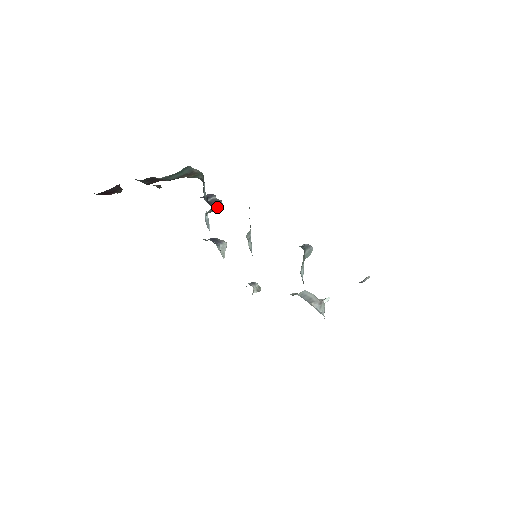
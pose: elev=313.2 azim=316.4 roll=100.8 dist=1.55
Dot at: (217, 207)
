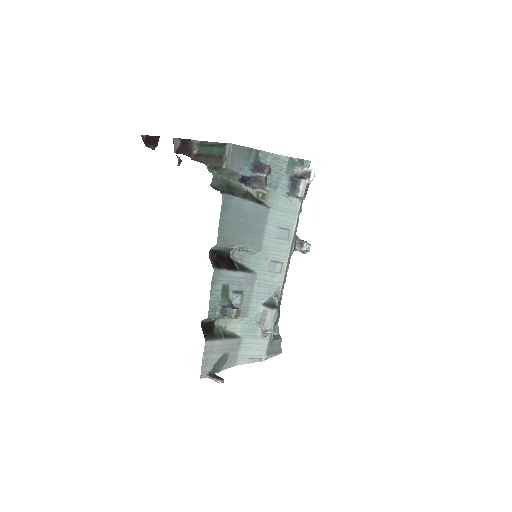
Dot at: (257, 188)
